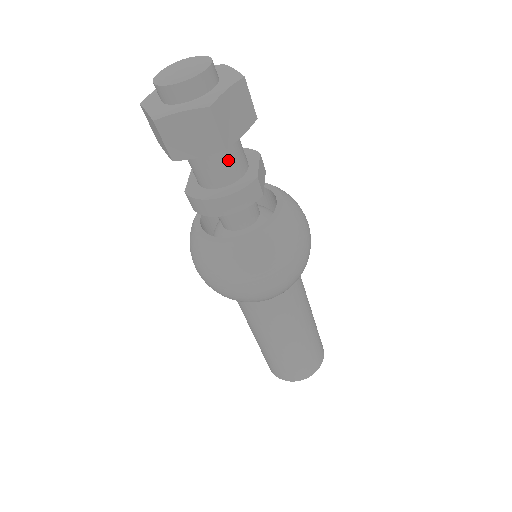
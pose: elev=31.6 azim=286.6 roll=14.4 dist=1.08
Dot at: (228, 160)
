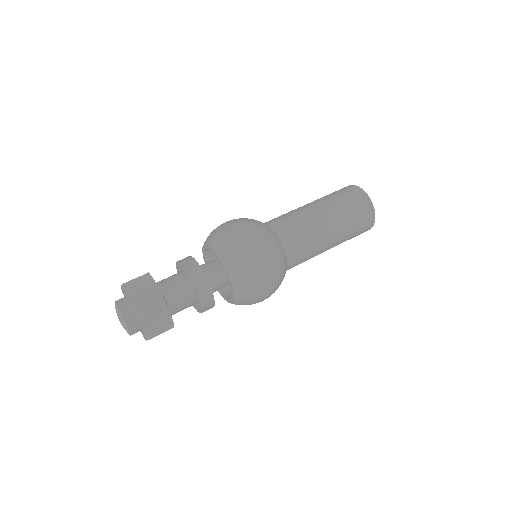
Dot at: (182, 306)
